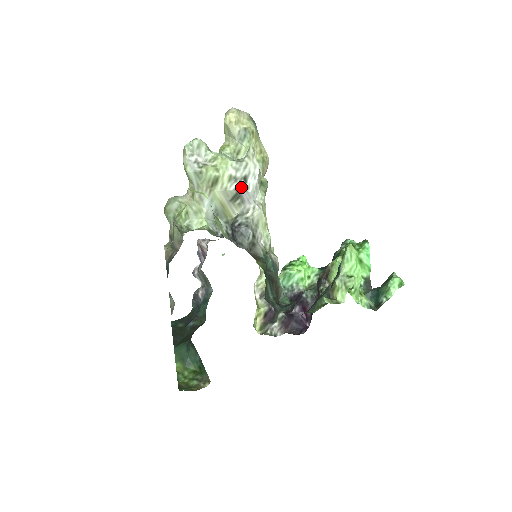
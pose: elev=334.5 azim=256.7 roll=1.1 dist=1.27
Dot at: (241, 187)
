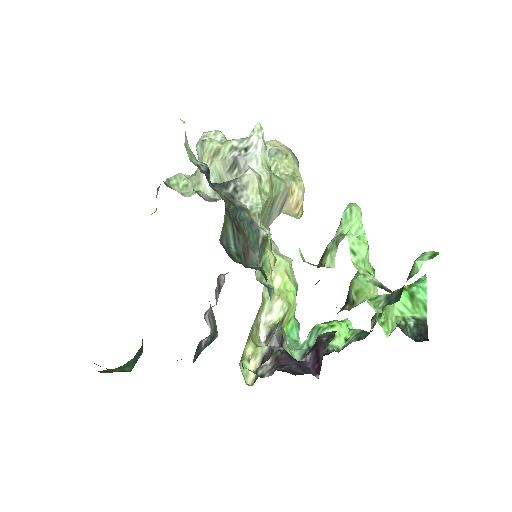
Dot at: (239, 154)
